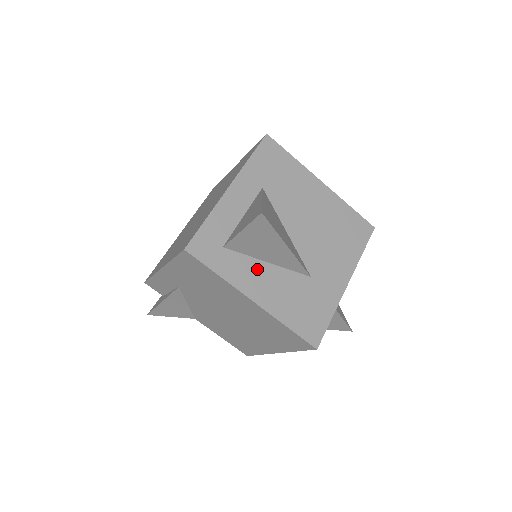
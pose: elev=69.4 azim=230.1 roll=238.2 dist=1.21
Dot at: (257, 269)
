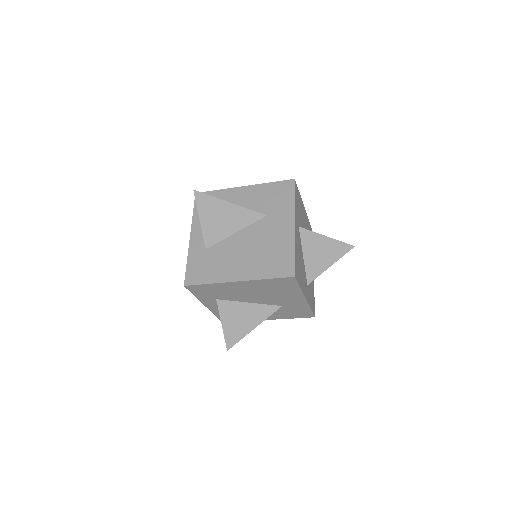
Dot at: occluded
